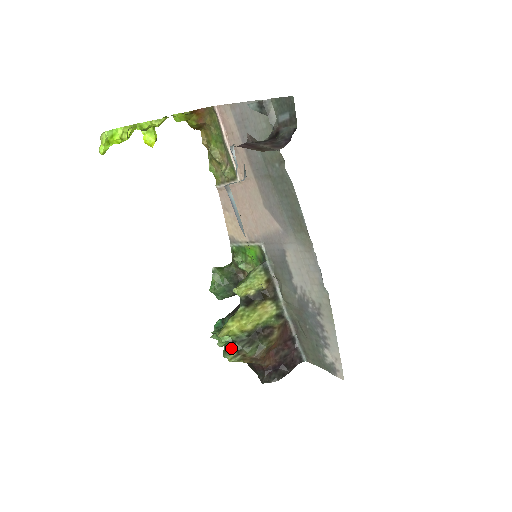
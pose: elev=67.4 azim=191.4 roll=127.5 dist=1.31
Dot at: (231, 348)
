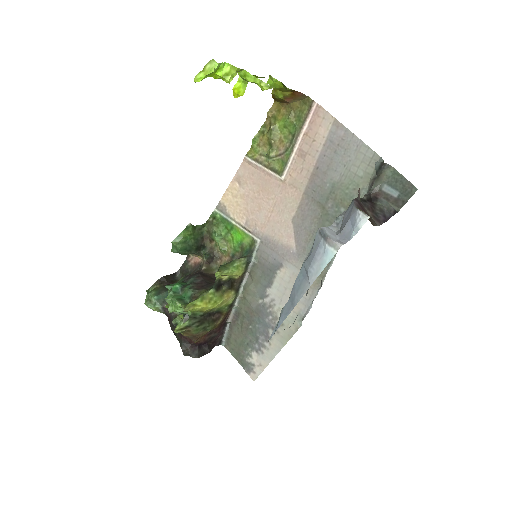
Dot at: (182, 320)
